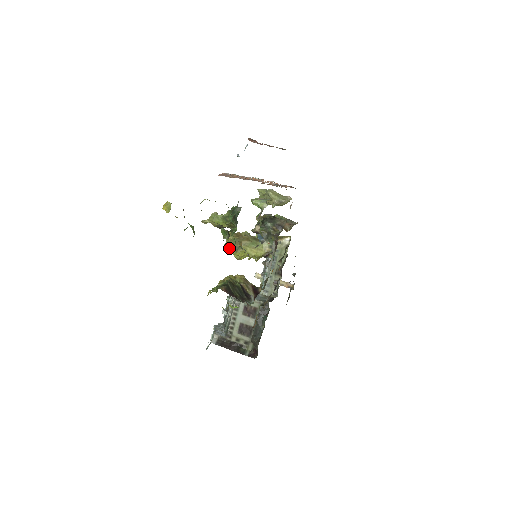
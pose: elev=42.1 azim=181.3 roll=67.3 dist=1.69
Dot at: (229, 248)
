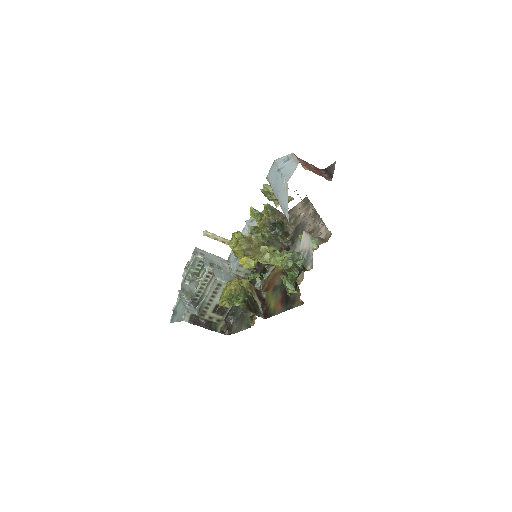
Dot at: (237, 252)
